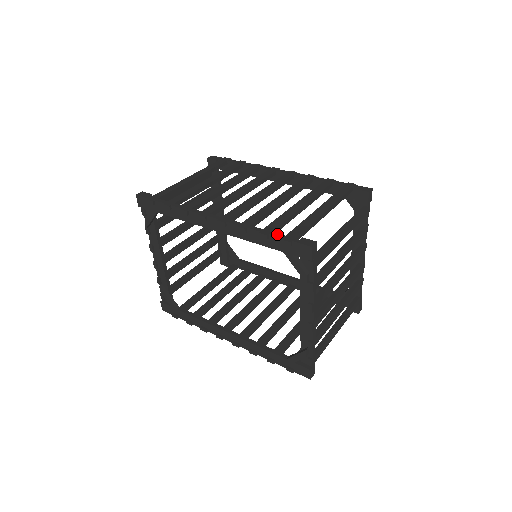
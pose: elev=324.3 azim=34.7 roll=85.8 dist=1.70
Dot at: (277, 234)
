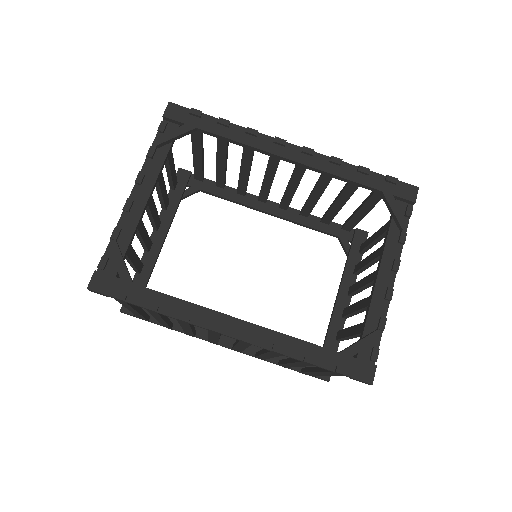
Dot at: (376, 174)
